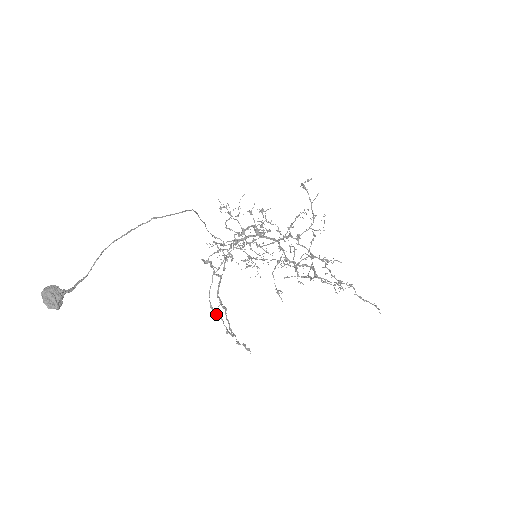
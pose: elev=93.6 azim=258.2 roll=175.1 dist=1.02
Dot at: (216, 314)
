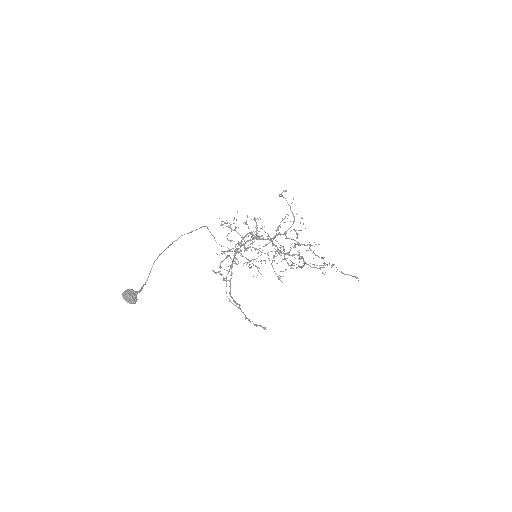
Dot at: (235, 305)
